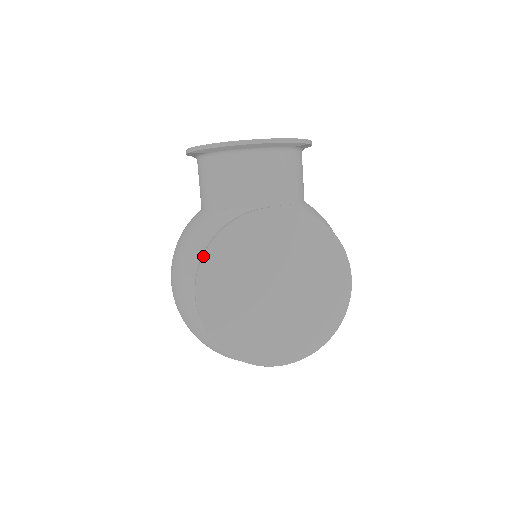
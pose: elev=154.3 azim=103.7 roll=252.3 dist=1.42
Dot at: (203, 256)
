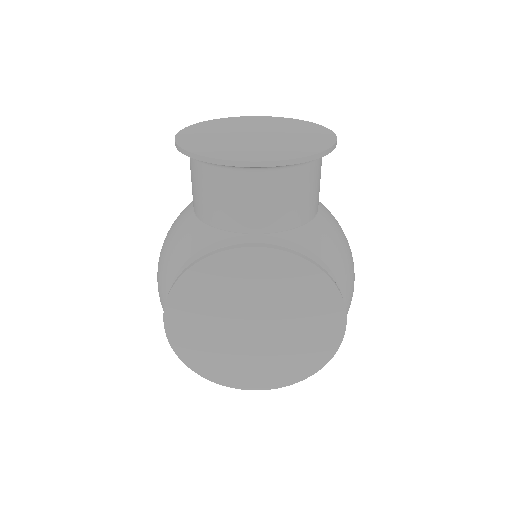
Dot at: (171, 288)
